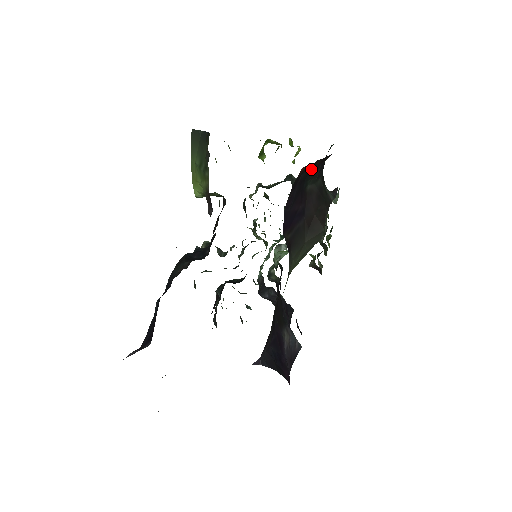
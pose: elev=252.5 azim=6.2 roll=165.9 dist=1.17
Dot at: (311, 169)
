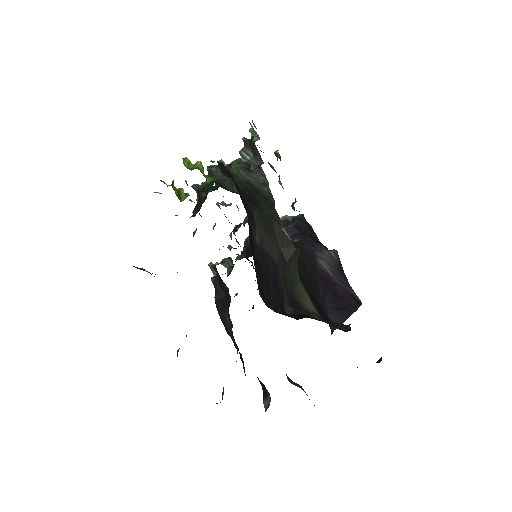
Dot at: (251, 247)
